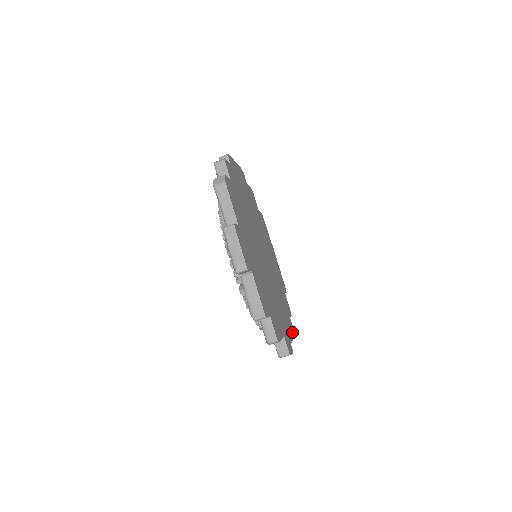
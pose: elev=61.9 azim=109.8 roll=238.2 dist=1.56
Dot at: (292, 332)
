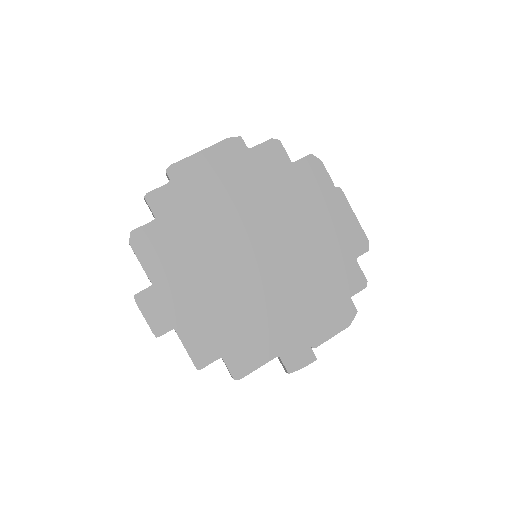
Dot at: (342, 322)
